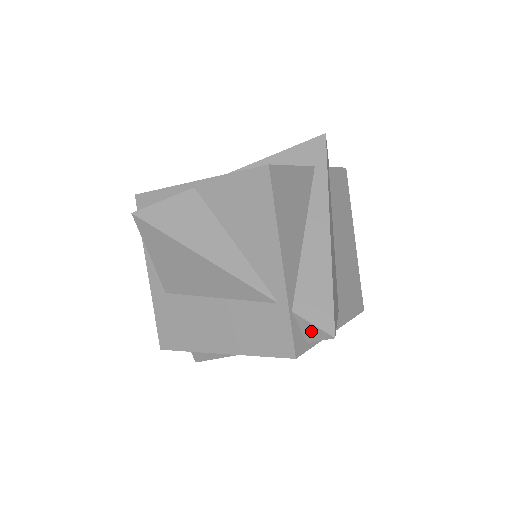
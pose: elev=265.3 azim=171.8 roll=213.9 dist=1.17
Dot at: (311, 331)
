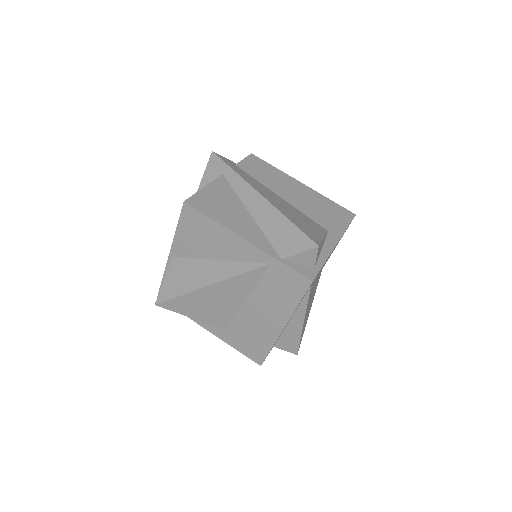
Dot at: (305, 258)
